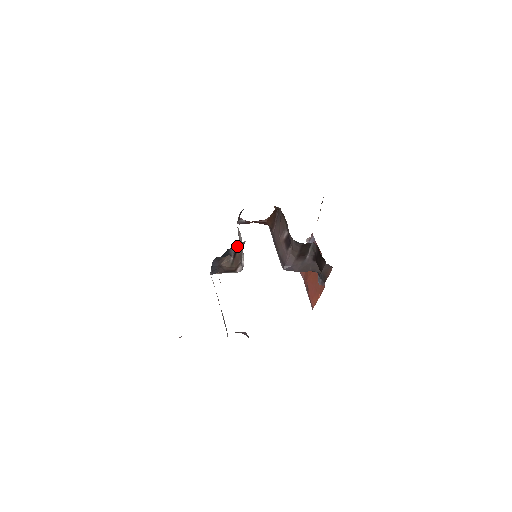
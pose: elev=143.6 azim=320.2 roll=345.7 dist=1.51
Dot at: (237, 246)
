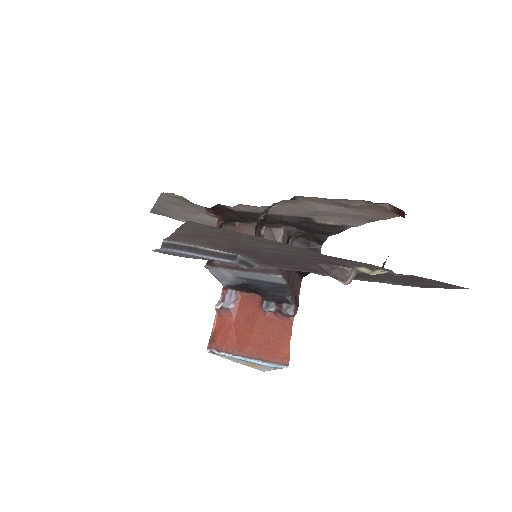
Dot at: (258, 220)
